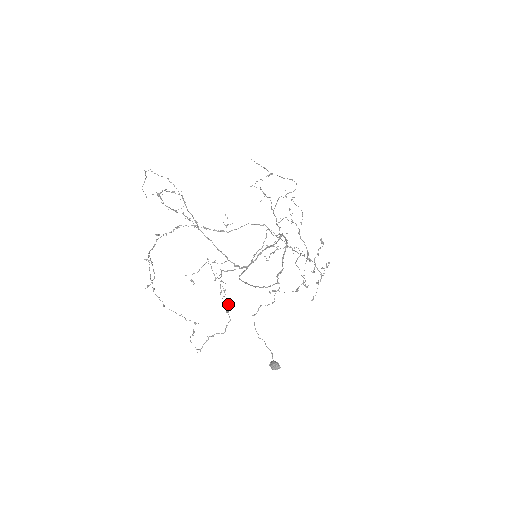
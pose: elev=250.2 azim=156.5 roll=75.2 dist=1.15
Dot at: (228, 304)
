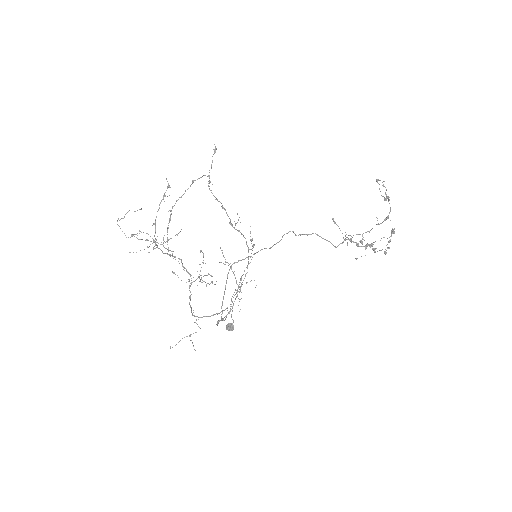
Dot at: (209, 284)
